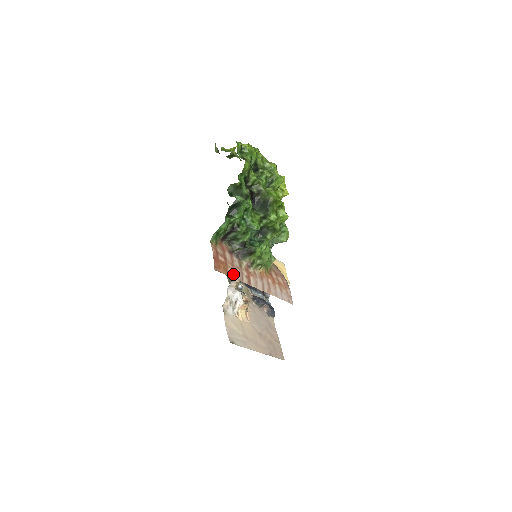
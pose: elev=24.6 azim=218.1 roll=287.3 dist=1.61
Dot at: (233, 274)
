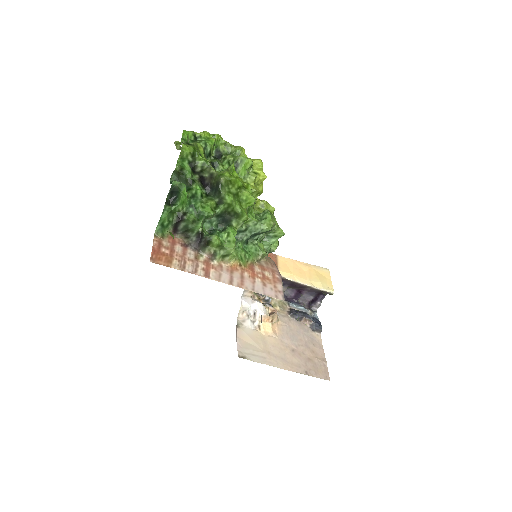
Dot at: (181, 266)
